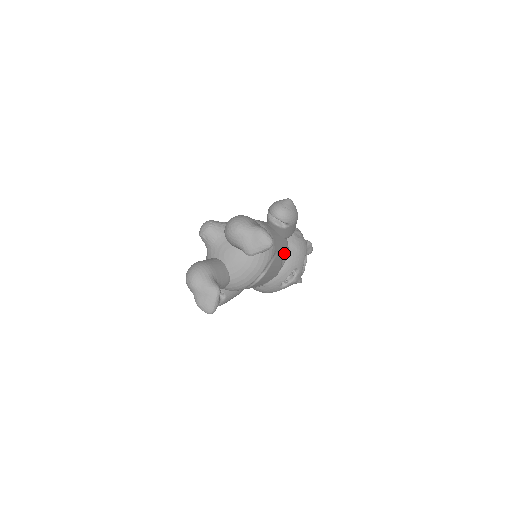
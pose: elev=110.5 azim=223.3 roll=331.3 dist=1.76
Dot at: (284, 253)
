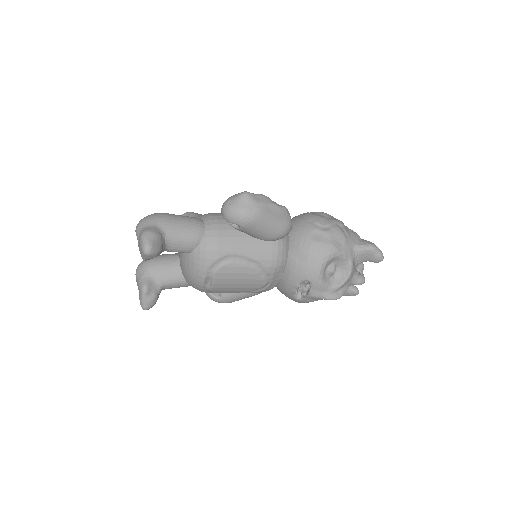
Dot at: (259, 259)
